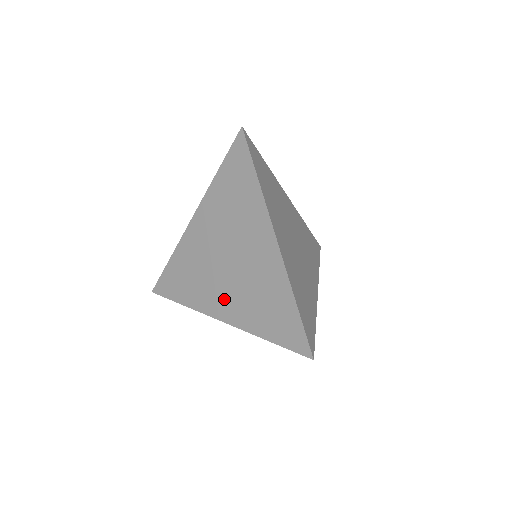
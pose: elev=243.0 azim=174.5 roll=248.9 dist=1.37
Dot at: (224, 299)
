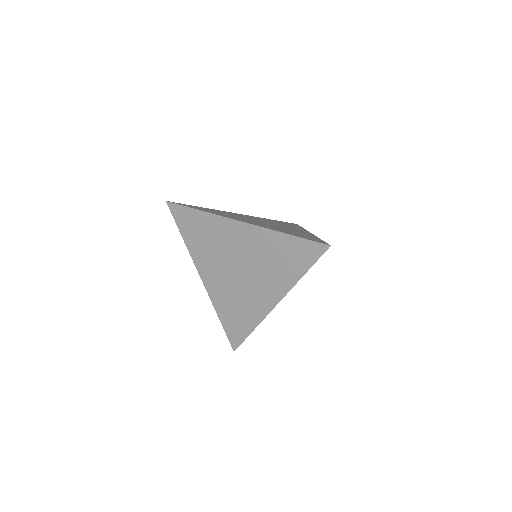
Dot at: (263, 291)
